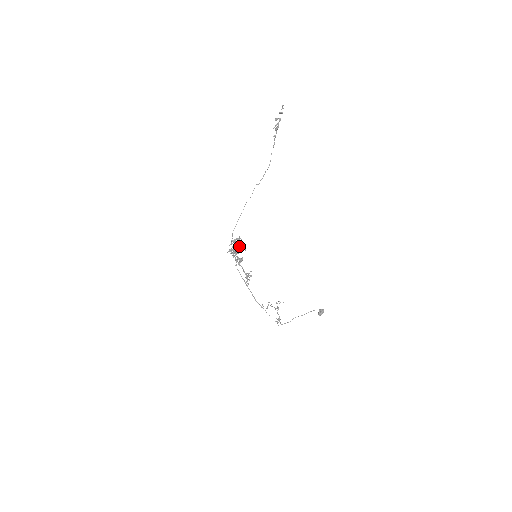
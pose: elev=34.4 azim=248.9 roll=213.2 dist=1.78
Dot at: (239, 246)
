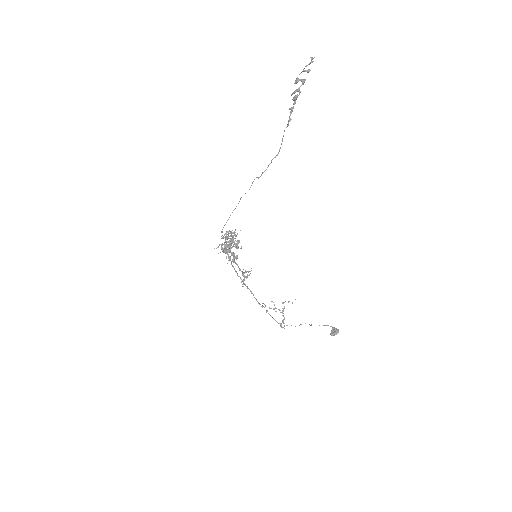
Dot at: (234, 241)
